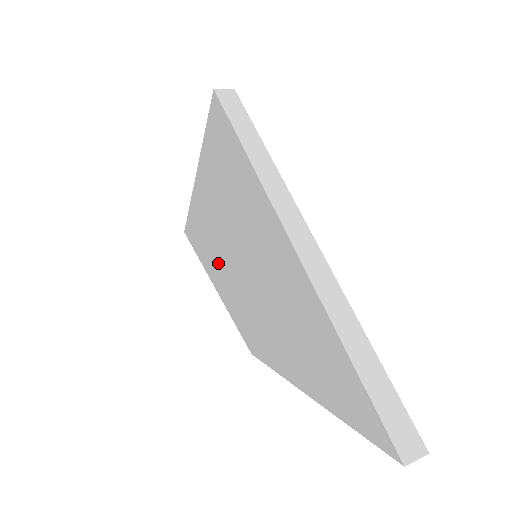
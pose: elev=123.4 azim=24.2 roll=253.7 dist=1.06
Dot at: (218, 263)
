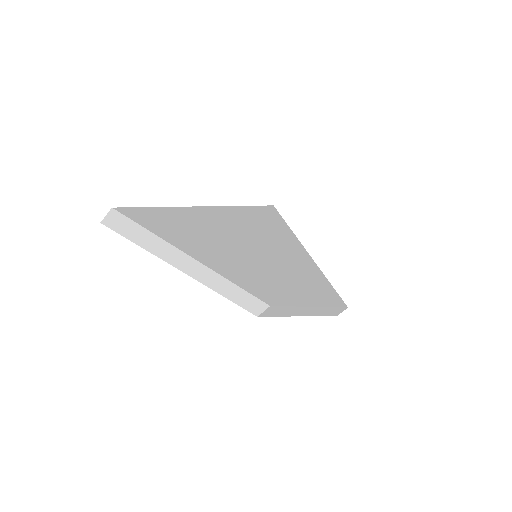
Dot at: occluded
